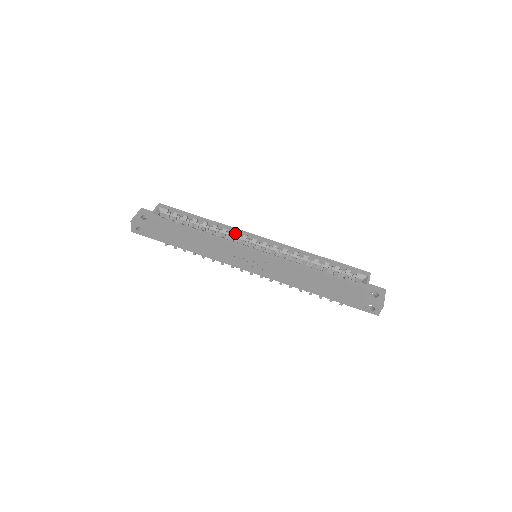
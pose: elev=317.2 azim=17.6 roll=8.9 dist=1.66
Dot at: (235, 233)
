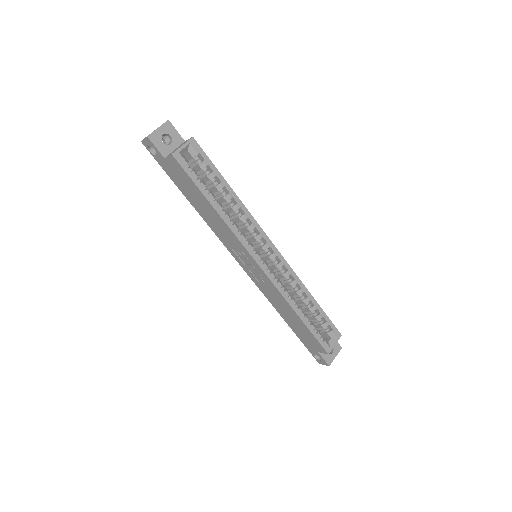
Dot at: (252, 227)
